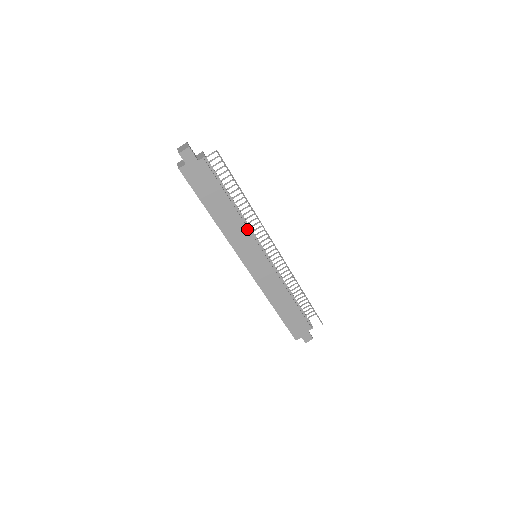
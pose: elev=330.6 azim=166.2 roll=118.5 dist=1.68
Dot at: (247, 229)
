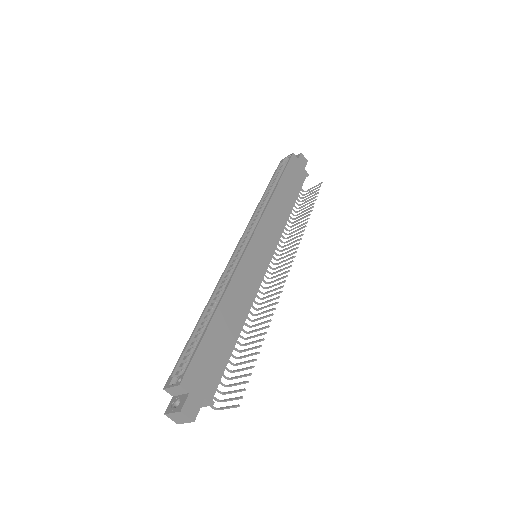
Dot at: (283, 228)
